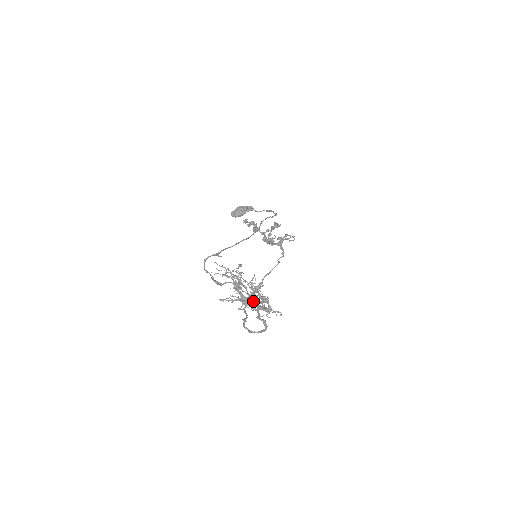
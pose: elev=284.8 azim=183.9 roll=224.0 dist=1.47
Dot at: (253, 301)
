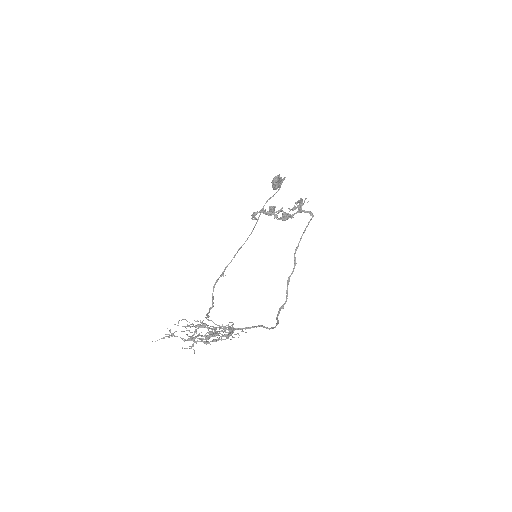
Dot at: (203, 342)
